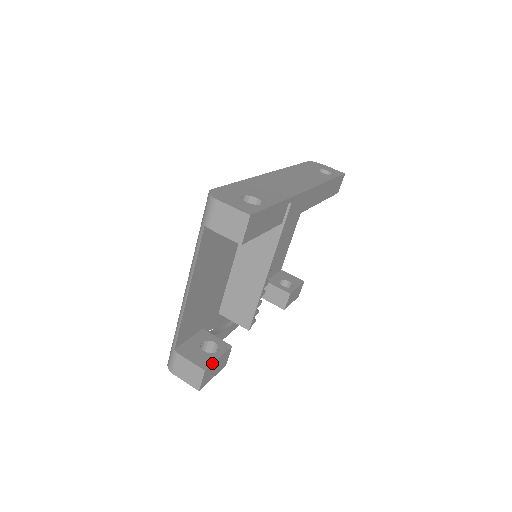
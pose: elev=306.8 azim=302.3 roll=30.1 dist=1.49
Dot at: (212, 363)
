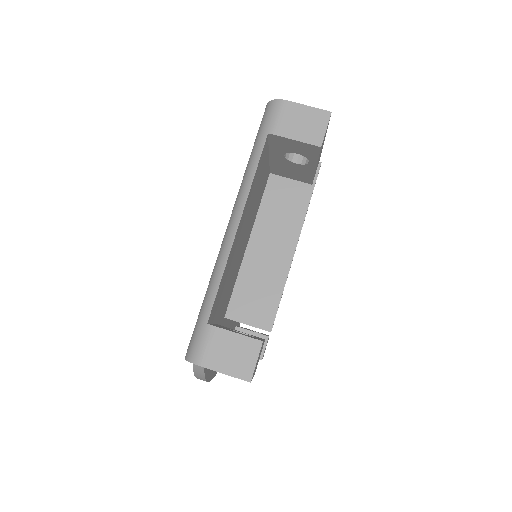
Dot at: (263, 340)
